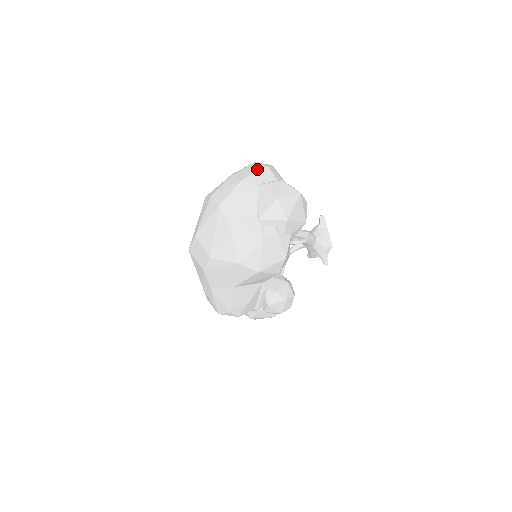
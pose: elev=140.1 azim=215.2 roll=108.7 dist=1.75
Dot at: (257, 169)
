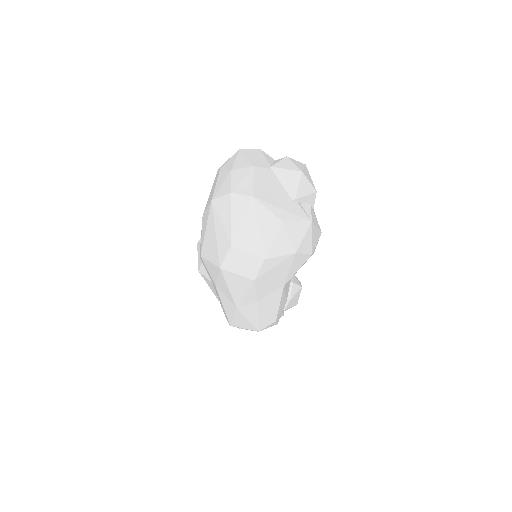
Dot at: (253, 153)
